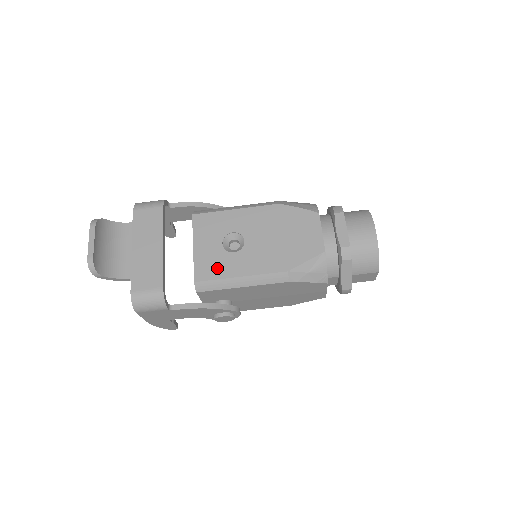
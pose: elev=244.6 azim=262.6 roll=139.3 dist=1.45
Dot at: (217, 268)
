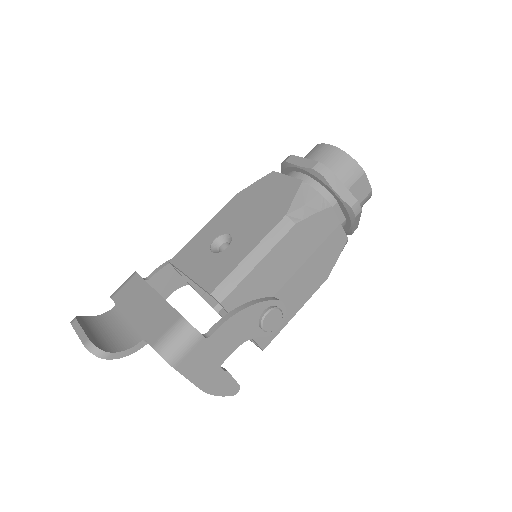
Dot at: (222, 268)
